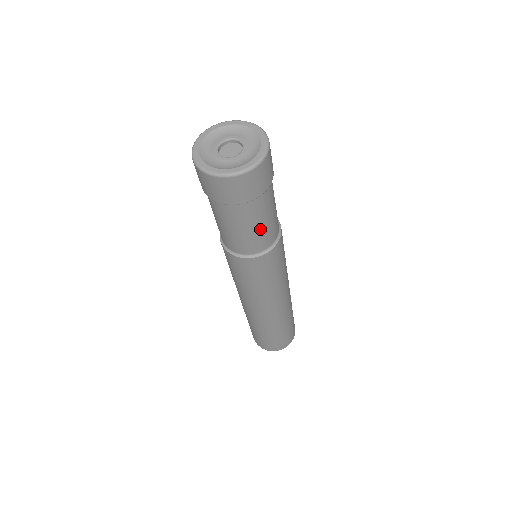
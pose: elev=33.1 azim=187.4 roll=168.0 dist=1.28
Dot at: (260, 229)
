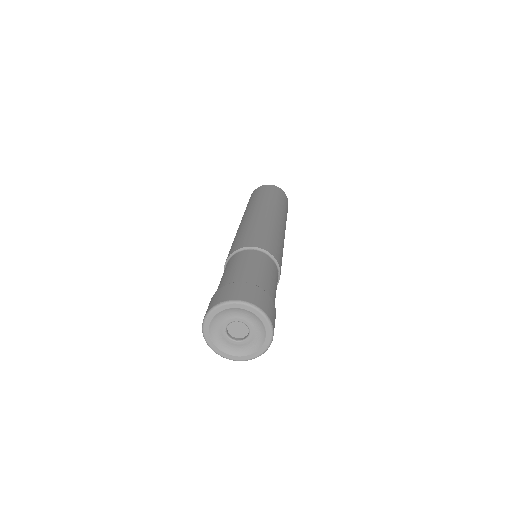
Dot at: occluded
